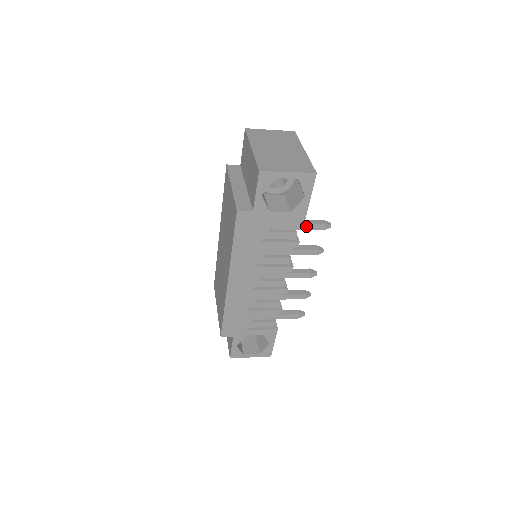
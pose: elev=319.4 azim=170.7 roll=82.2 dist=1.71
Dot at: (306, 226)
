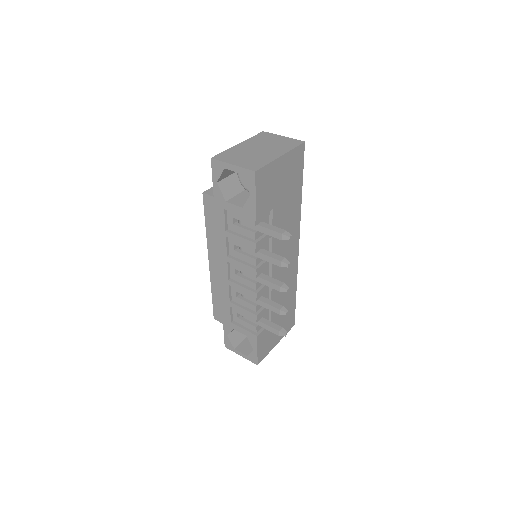
Dot at: (265, 230)
